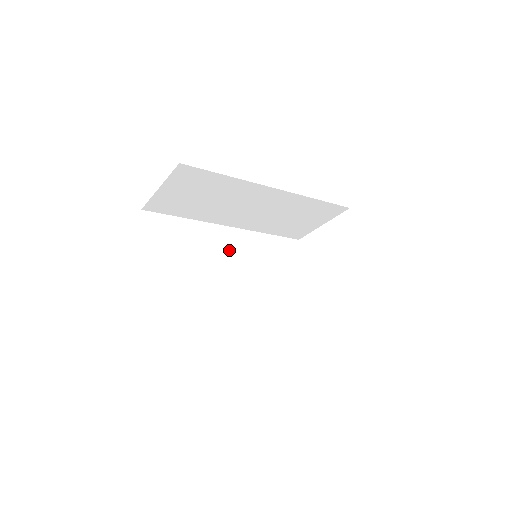
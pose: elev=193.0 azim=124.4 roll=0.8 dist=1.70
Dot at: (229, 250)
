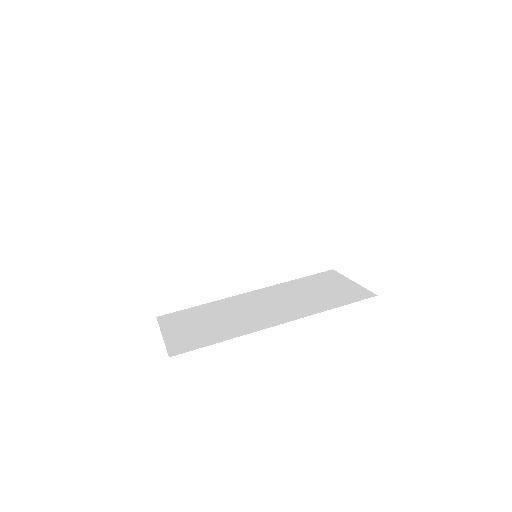
Dot at: (236, 223)
